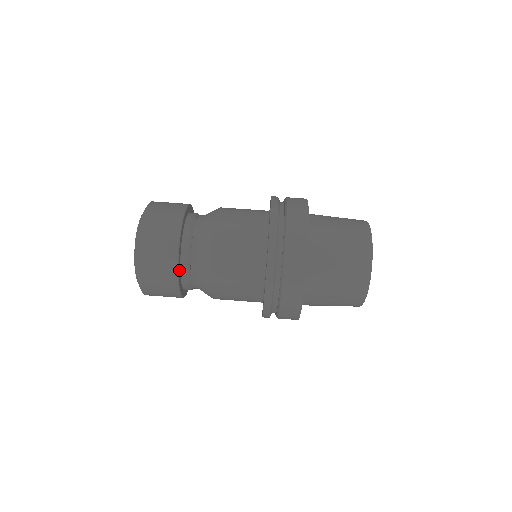
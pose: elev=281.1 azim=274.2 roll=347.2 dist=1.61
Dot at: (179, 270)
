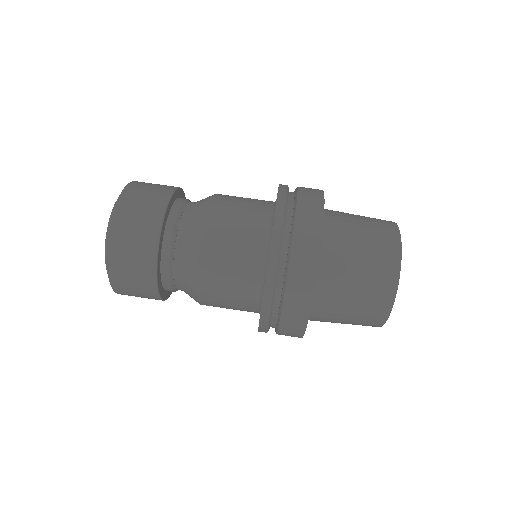
Dot at: (167, 212)
